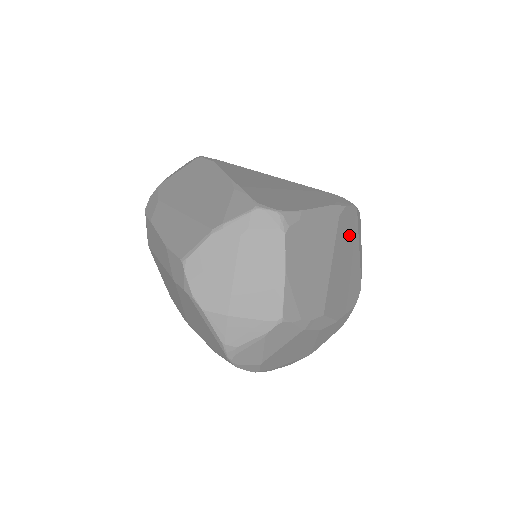
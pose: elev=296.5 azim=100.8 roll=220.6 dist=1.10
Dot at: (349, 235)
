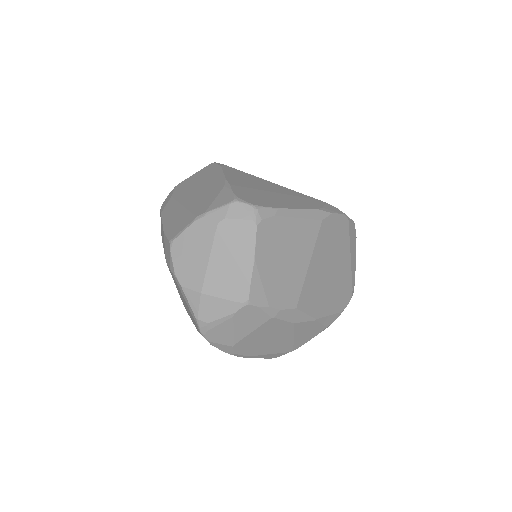
Dot at: (336, 241)
